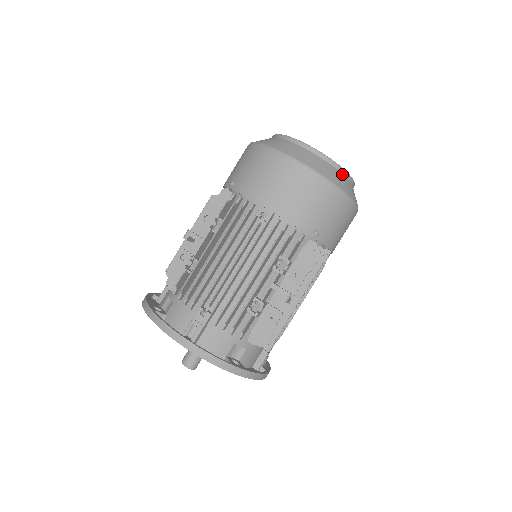
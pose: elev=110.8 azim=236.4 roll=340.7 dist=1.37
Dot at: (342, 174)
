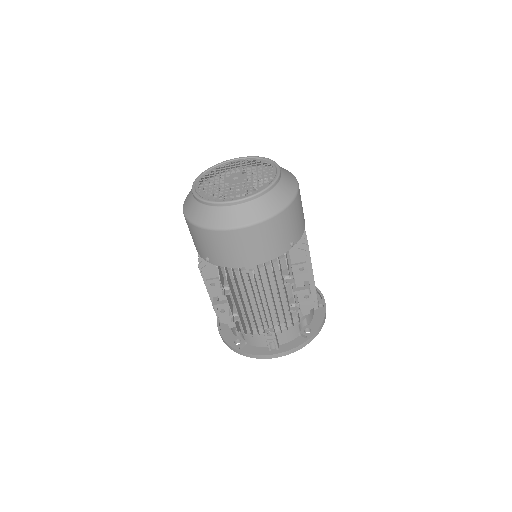
Dot at: (271, 191)
